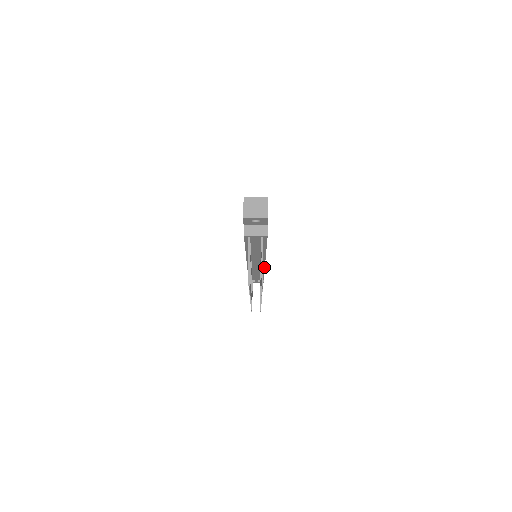
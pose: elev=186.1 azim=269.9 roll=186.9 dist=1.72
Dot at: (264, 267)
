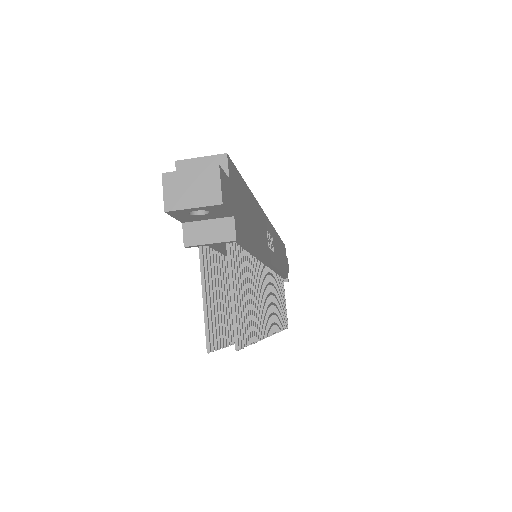
Dot at: (276, 269)
